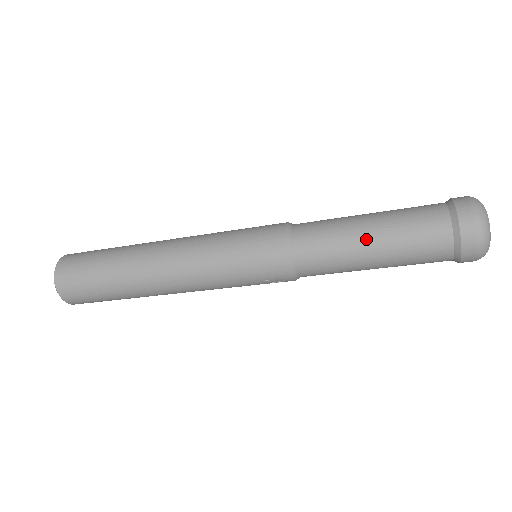
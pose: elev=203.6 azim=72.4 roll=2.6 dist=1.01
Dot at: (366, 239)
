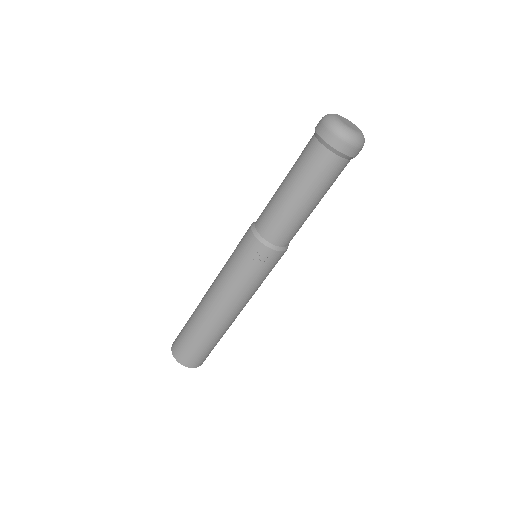
Dot at: (282, 185)
